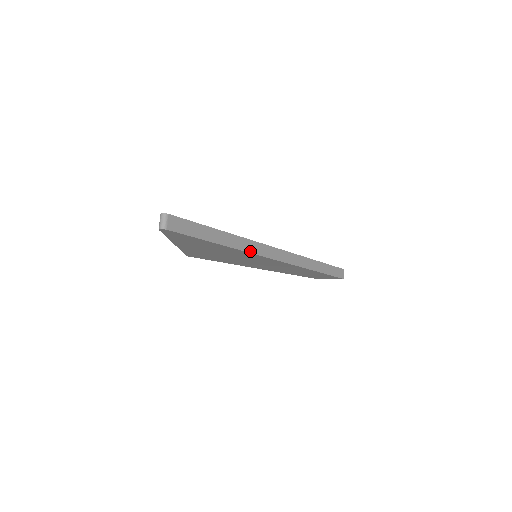
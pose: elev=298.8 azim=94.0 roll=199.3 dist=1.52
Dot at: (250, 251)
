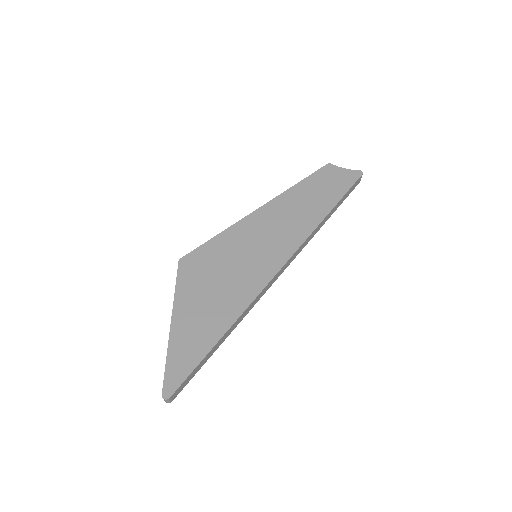
Dot at: (250, 309)
